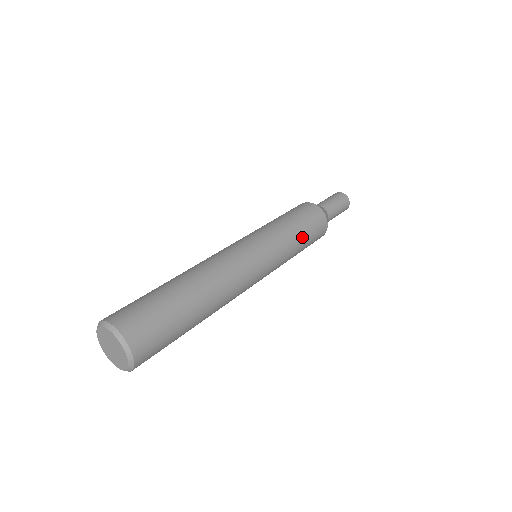
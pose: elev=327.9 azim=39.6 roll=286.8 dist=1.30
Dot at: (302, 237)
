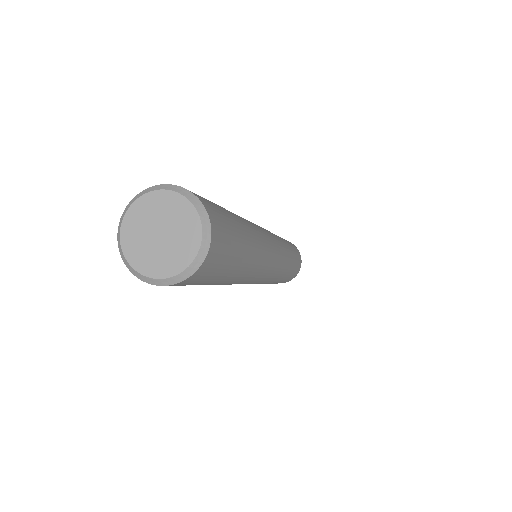
Dot at: (293, 255)
